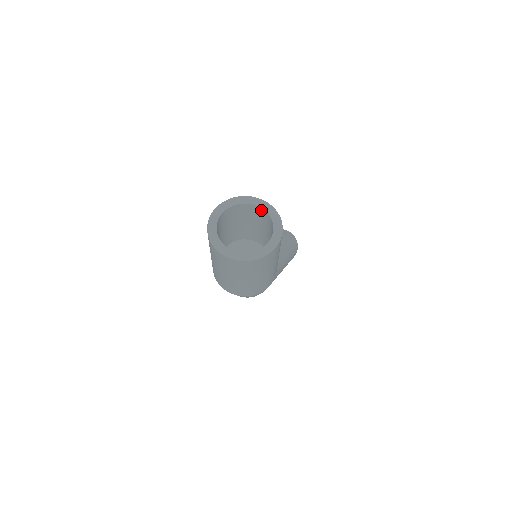
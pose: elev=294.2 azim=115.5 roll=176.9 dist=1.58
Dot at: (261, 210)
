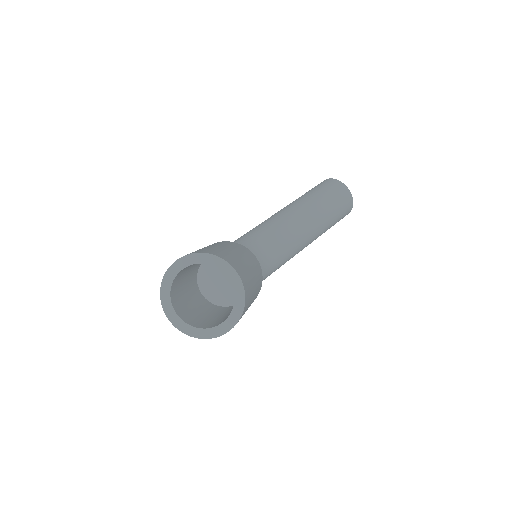
Dot at: (232, 282)
